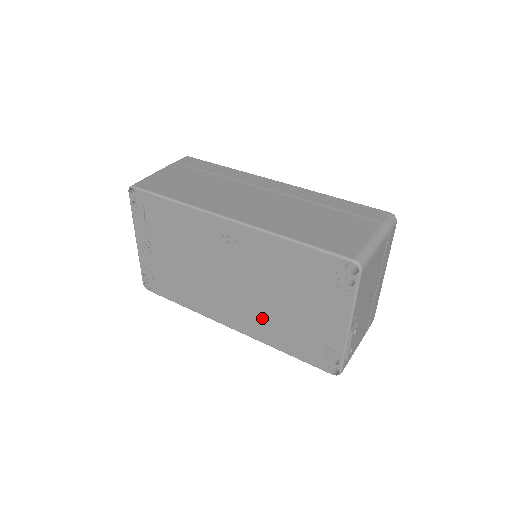
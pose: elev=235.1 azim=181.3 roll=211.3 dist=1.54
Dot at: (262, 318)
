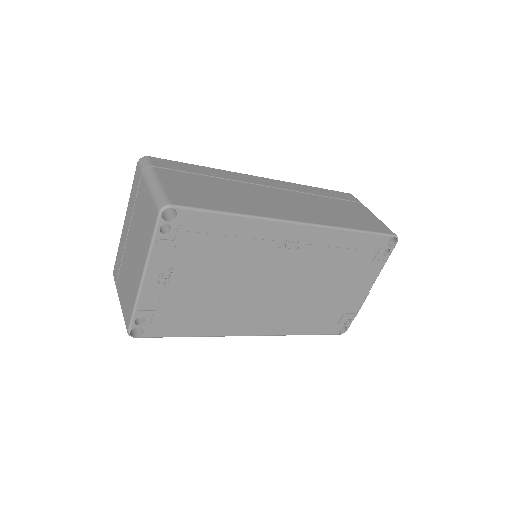
Dot at: (294, 311)
